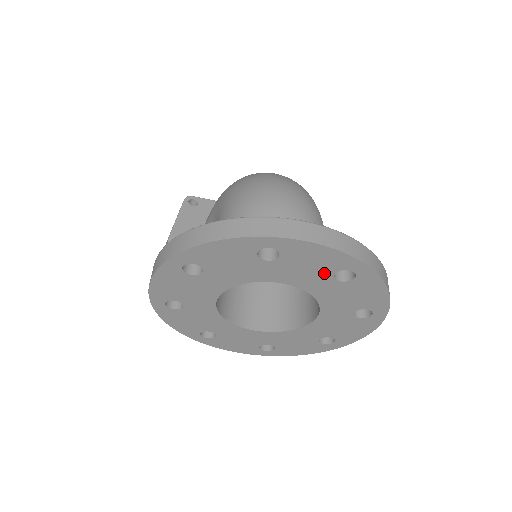
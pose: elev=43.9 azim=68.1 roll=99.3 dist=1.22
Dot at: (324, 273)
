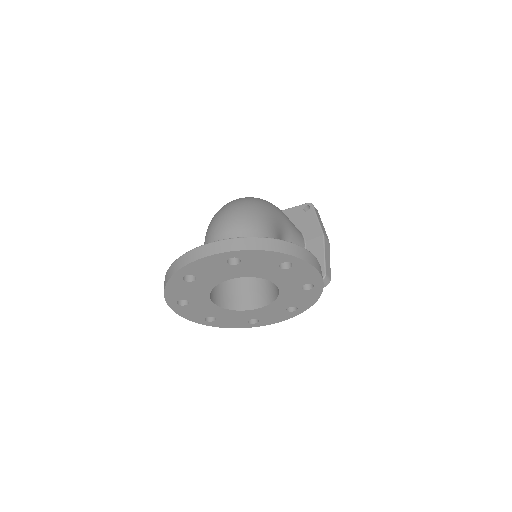
Dot at: (224, 267)
